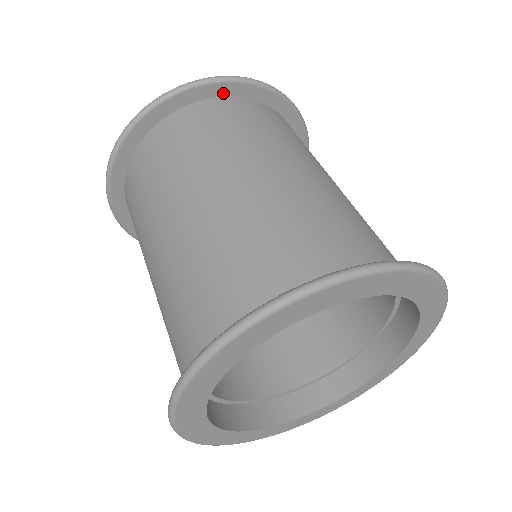
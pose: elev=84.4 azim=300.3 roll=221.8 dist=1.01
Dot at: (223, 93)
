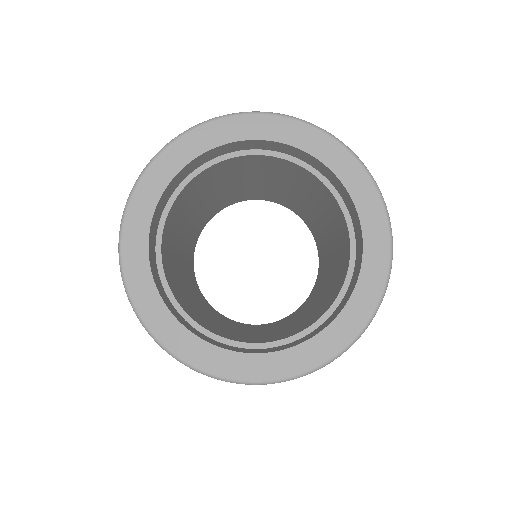
Dot at: occluded
